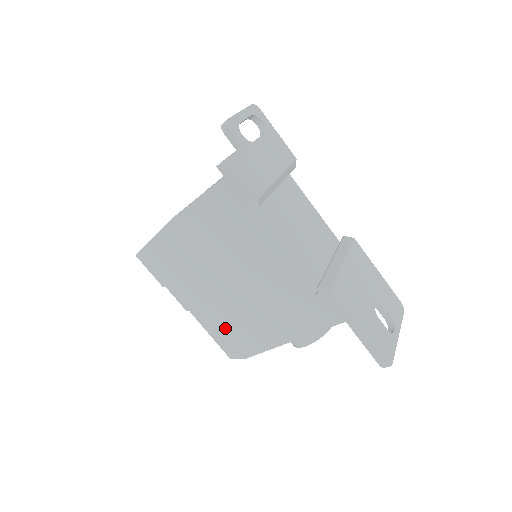
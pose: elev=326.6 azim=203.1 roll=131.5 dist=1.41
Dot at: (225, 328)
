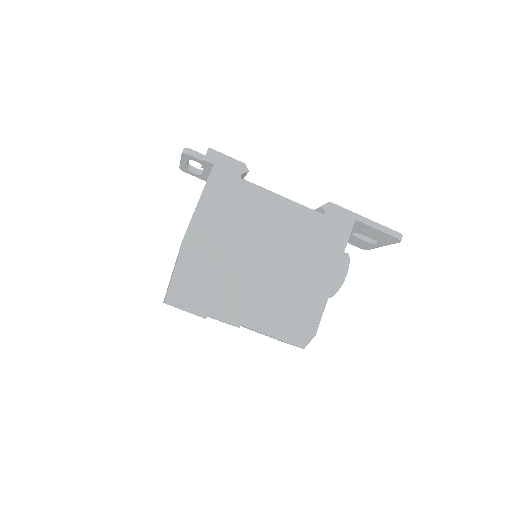
Dot at: (282, 314)
